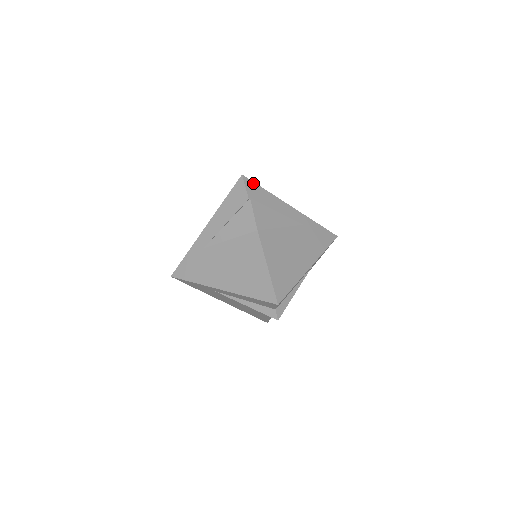
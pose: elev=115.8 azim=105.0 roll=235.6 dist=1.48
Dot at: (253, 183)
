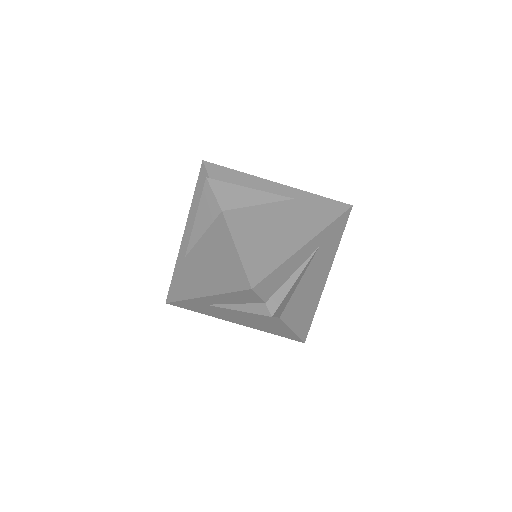
Dot at: (265, 280)
